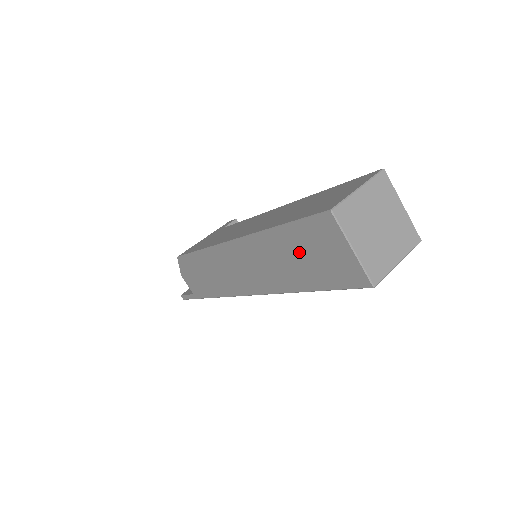
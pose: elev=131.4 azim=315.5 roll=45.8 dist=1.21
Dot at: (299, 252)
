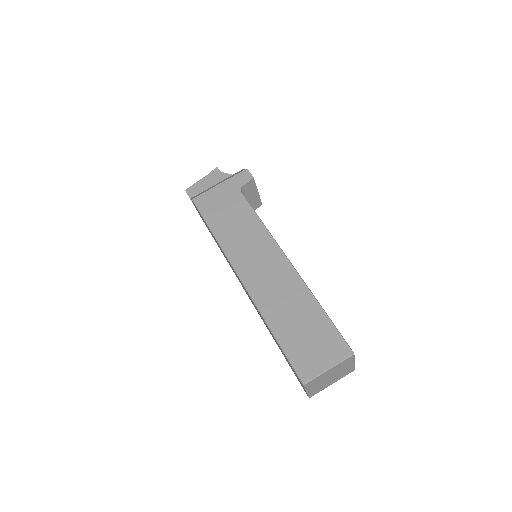
Dot at: occluded
